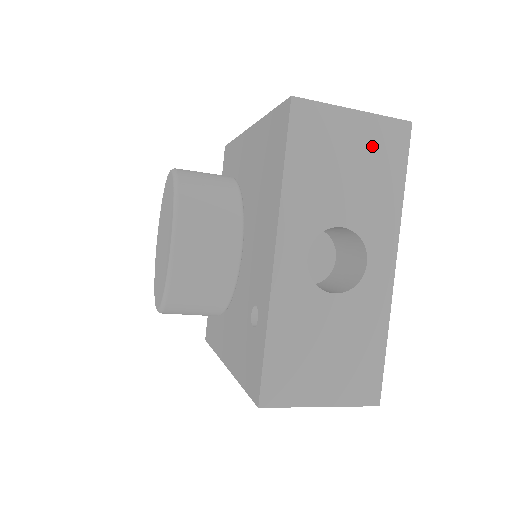
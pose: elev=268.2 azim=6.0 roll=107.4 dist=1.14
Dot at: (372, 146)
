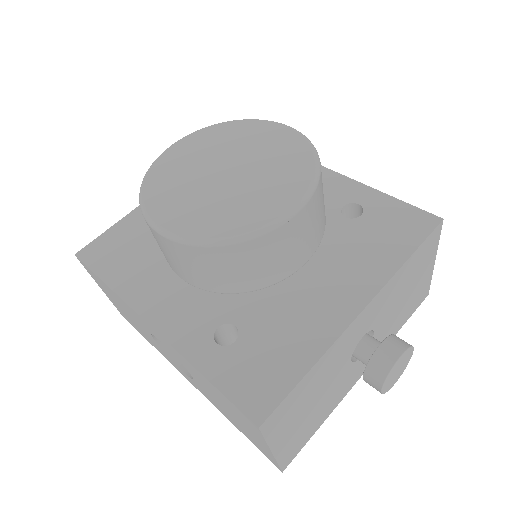
Dot at: occluded
